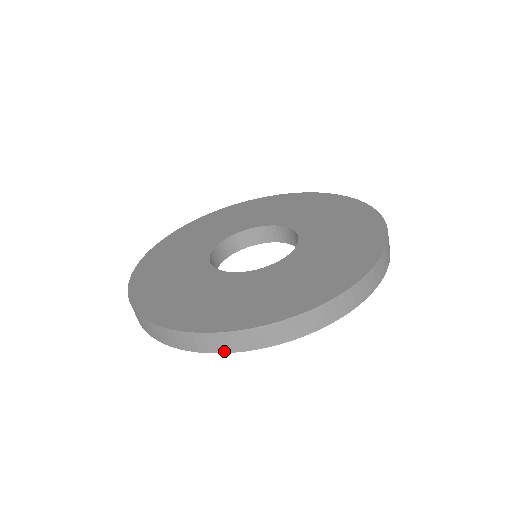
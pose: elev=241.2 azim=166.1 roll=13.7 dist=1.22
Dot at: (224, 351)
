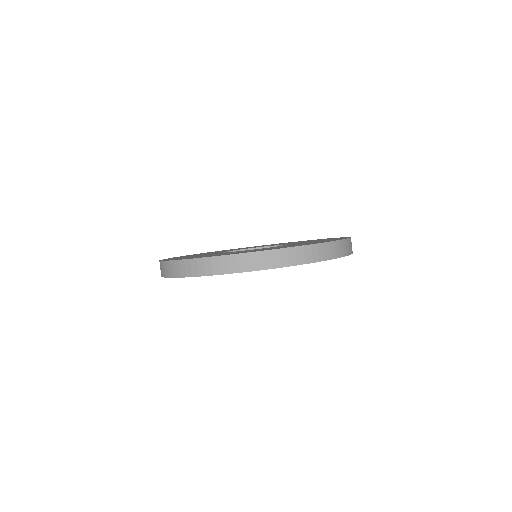
Dot at: (170, 276)
